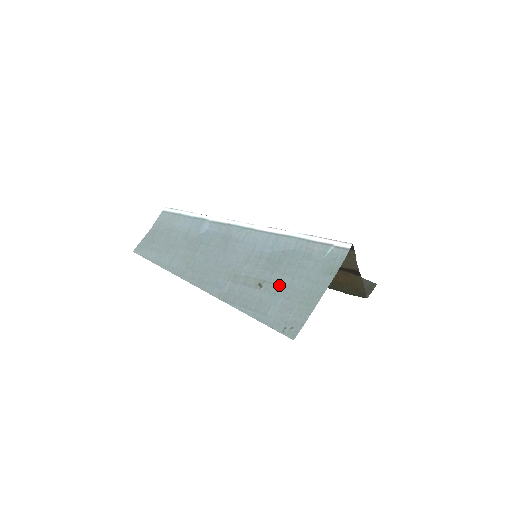
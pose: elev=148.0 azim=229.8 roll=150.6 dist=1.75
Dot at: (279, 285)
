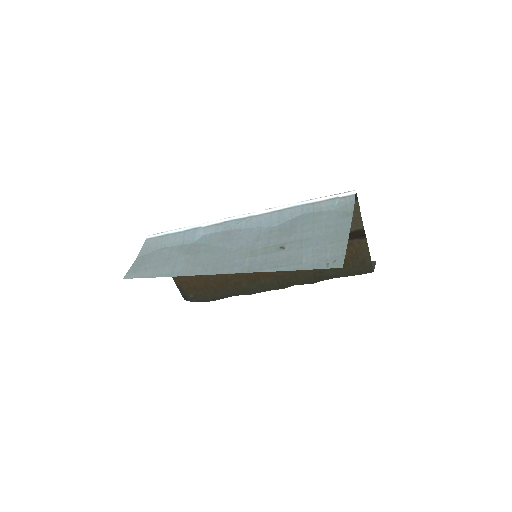
Dot at: (302, 240)
